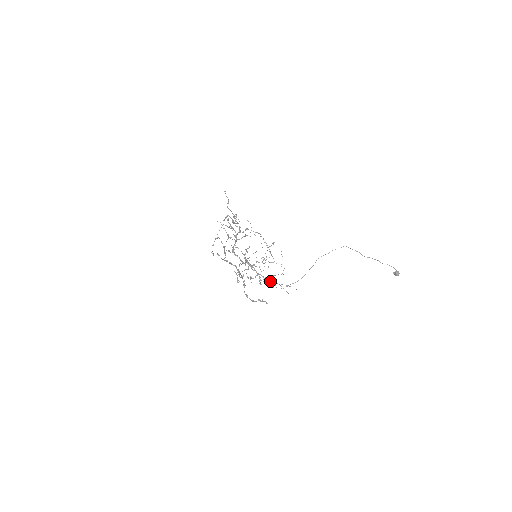
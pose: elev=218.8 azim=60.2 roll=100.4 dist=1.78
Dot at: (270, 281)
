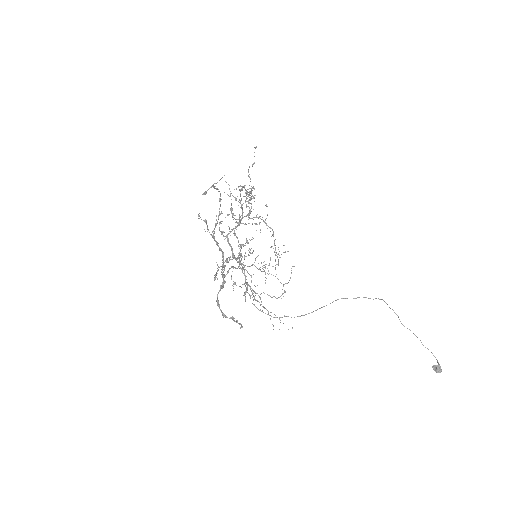
Dot at: occluded
